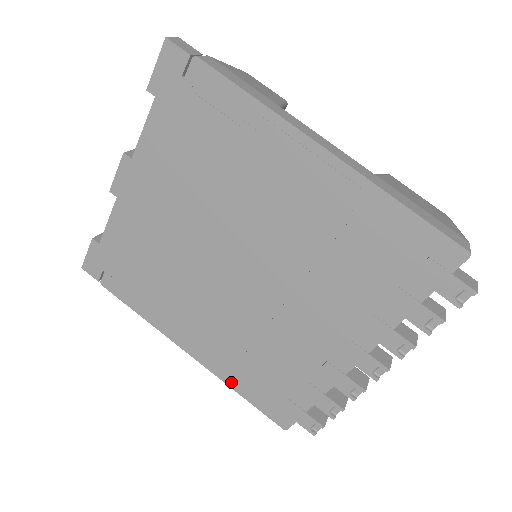
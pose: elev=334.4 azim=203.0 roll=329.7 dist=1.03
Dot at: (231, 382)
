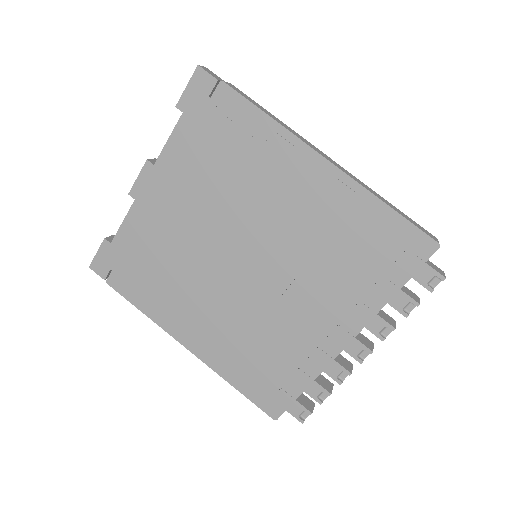
Dot at: (226, 375)
